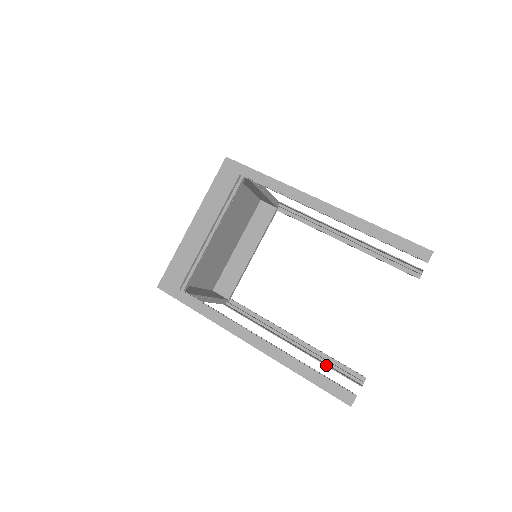
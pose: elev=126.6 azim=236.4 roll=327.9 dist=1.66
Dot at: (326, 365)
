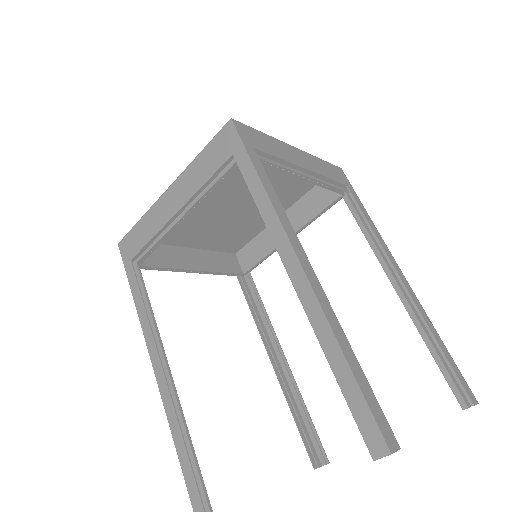
Dot at: (293, 417)
